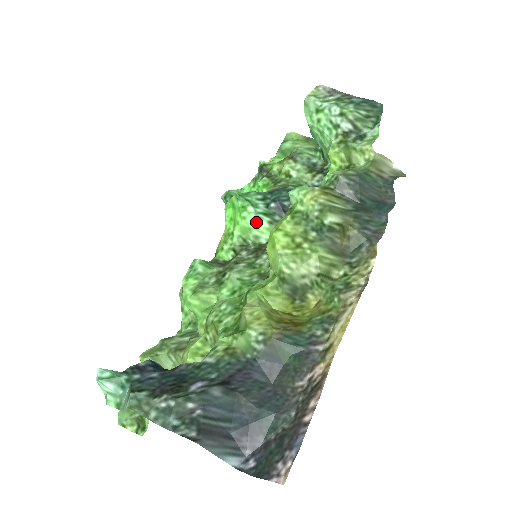
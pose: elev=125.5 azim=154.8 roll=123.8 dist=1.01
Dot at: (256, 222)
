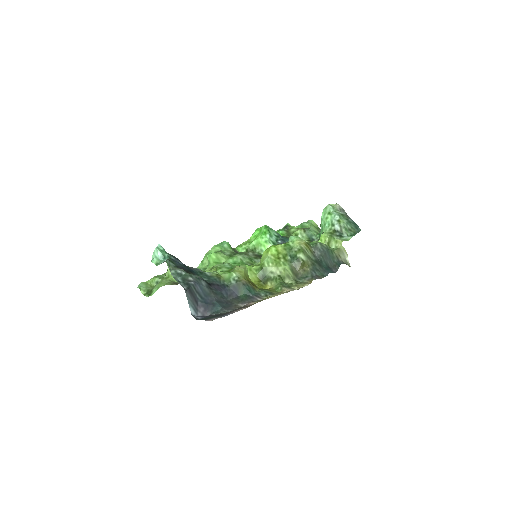
Dot at: (266, 243)
